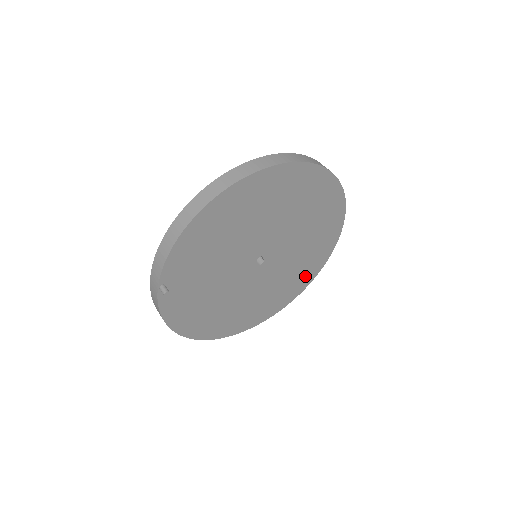
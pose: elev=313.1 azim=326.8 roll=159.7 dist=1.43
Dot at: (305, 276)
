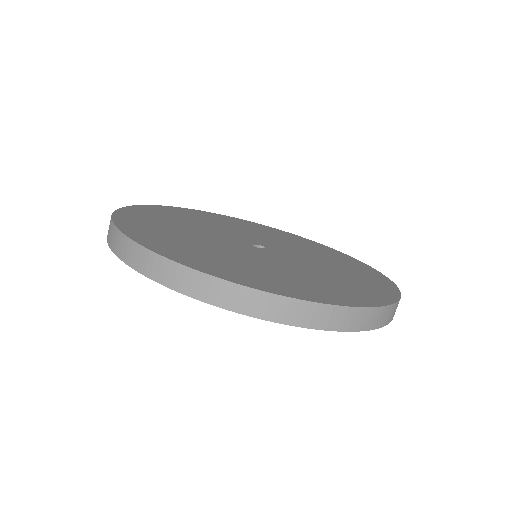
Dot at: occluded
